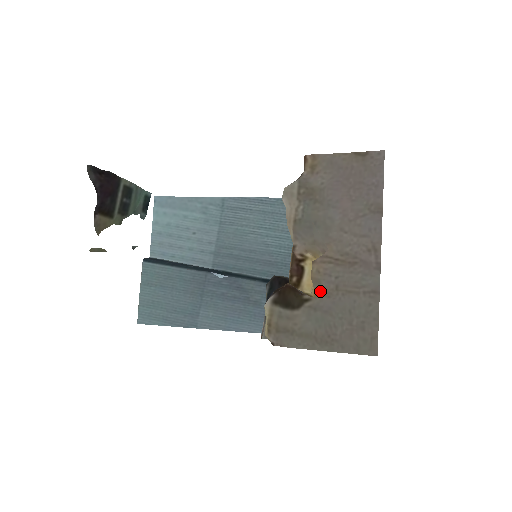
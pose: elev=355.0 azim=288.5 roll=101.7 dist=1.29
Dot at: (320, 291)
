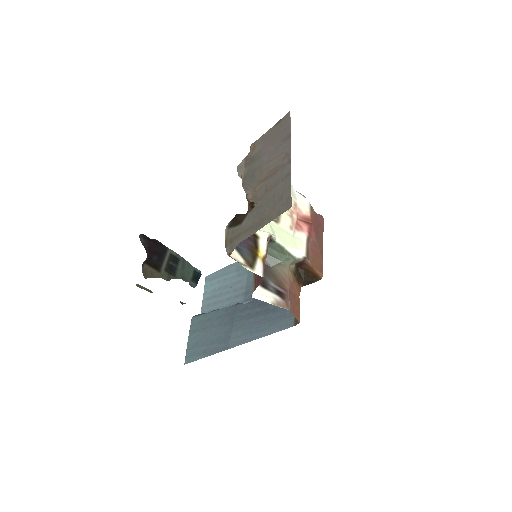
Dot at: (256, 200)
